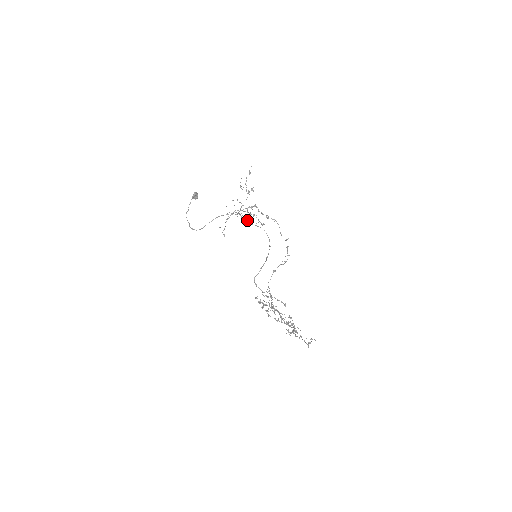
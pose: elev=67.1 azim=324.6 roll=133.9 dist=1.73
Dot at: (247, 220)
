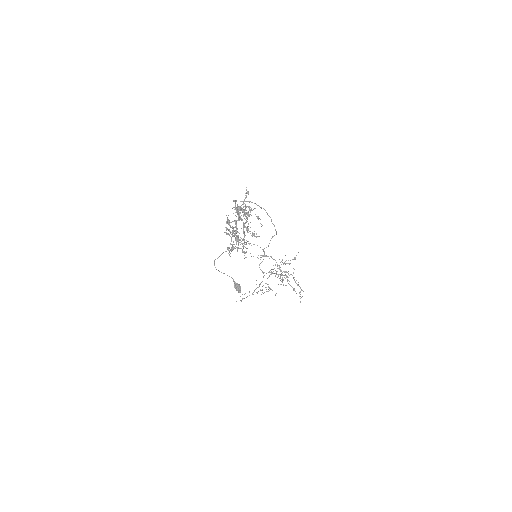
Dot at: occluded
